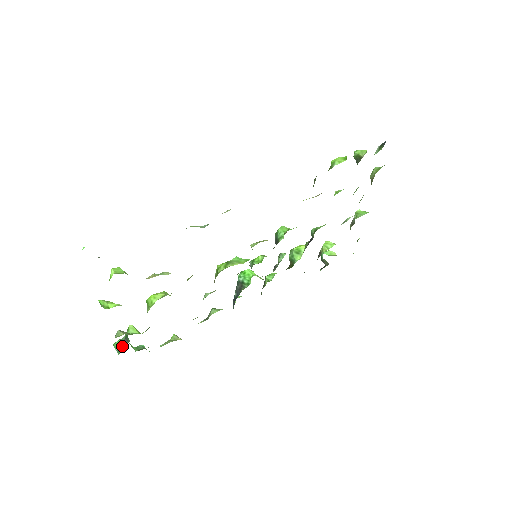
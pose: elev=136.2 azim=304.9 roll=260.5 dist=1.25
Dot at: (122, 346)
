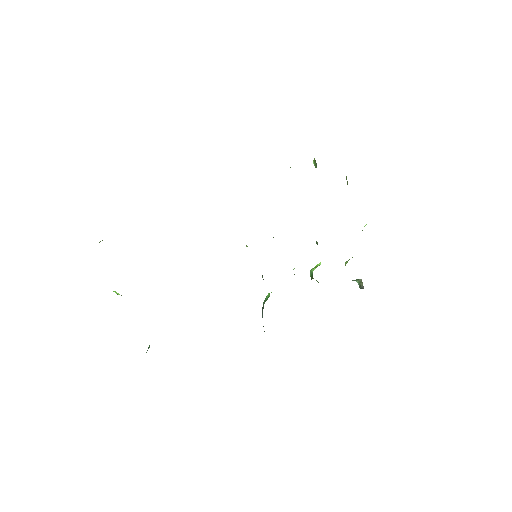
Dot at: occluded
